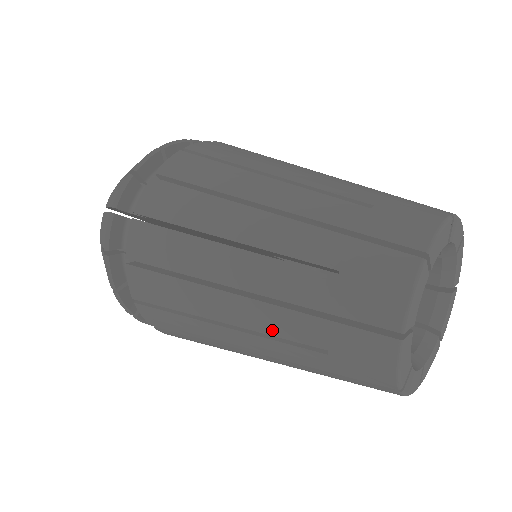
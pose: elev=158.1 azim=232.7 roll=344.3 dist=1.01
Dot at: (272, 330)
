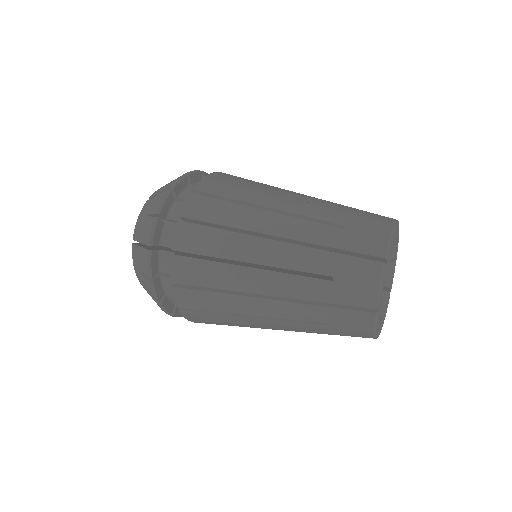
Dot at: (293, 265)
